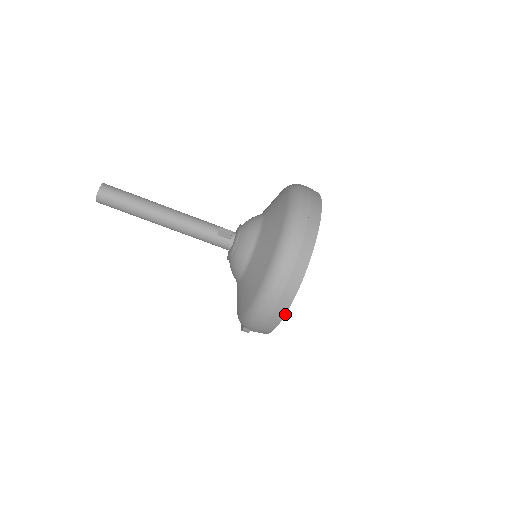
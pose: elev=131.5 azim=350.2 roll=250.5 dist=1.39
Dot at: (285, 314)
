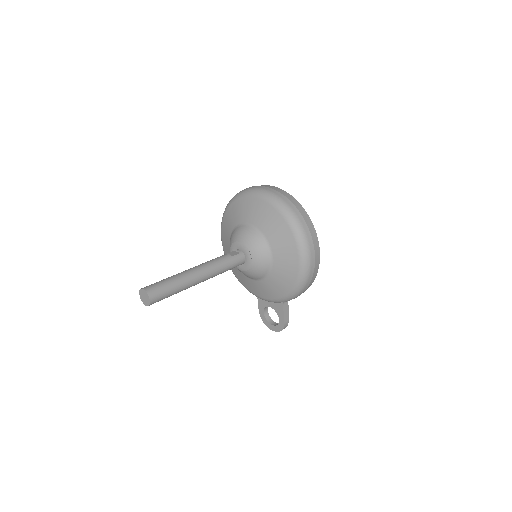
Dot at: (318, 244)
